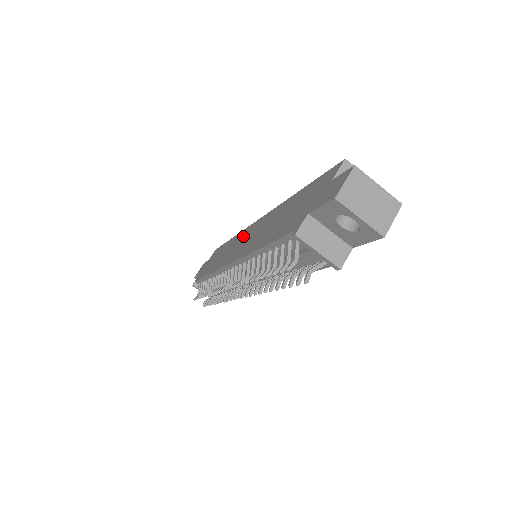
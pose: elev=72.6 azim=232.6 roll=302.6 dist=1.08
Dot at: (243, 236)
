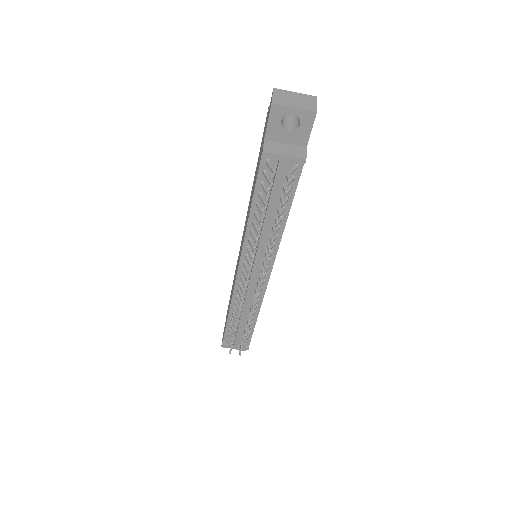
Dot at: (239, 253)
